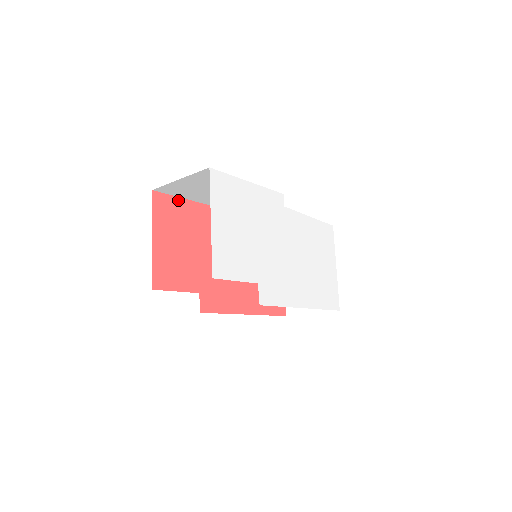
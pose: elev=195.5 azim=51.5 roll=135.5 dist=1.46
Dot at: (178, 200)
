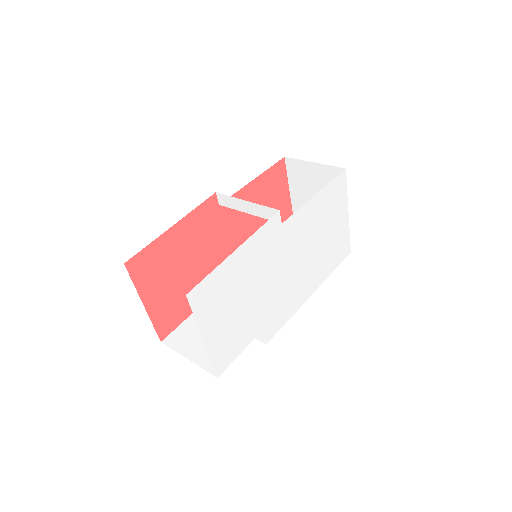
Dot at: (155, 243)
